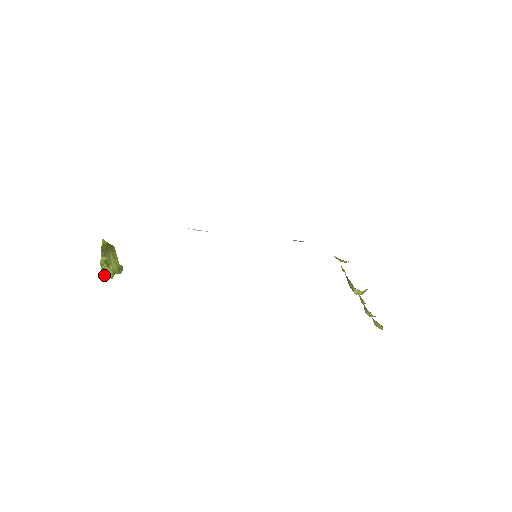
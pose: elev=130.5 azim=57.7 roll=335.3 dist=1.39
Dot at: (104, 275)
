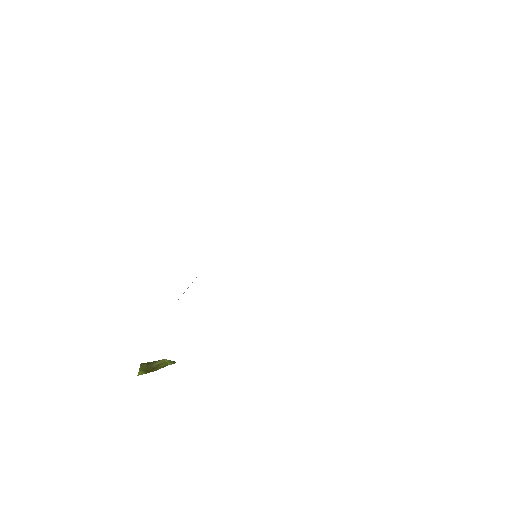
Dot at: occluded
